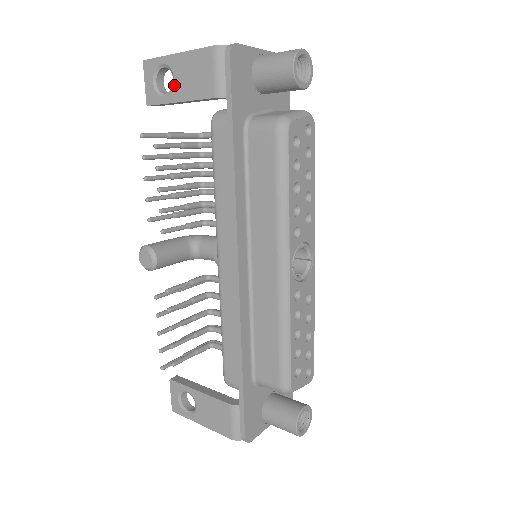
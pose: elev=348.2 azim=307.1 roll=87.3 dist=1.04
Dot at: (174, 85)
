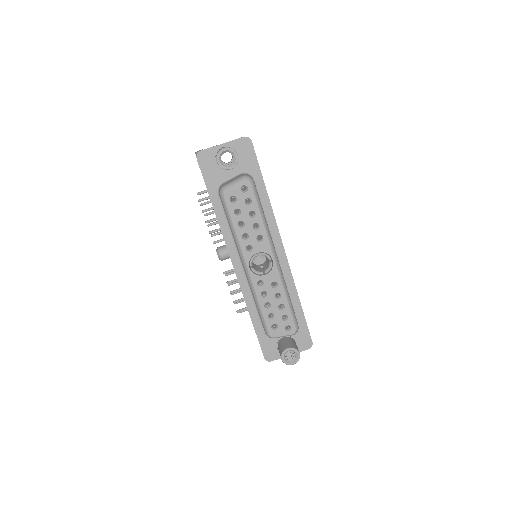
Dot at: occluded
